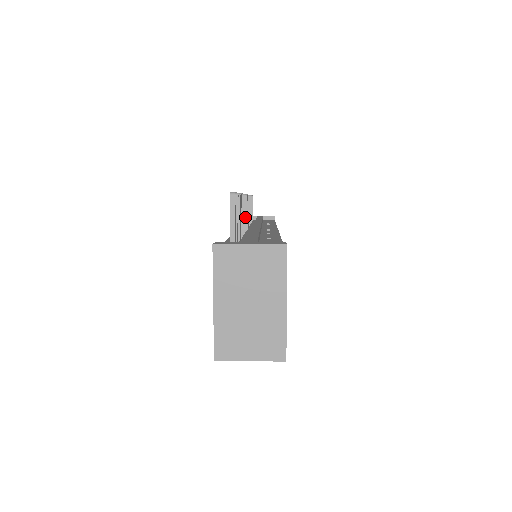
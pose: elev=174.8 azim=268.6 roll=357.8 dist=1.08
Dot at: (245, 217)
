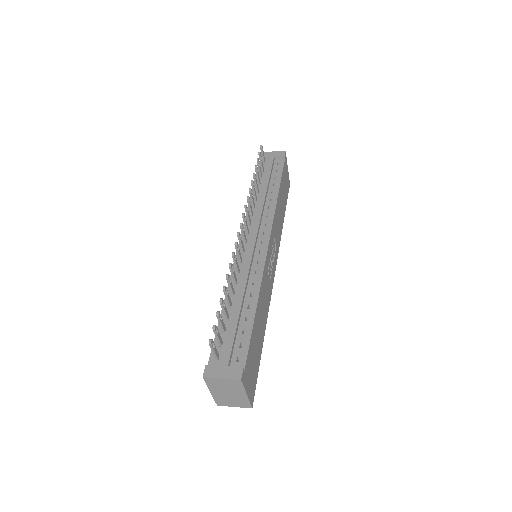
Dot at: (239, 256)
